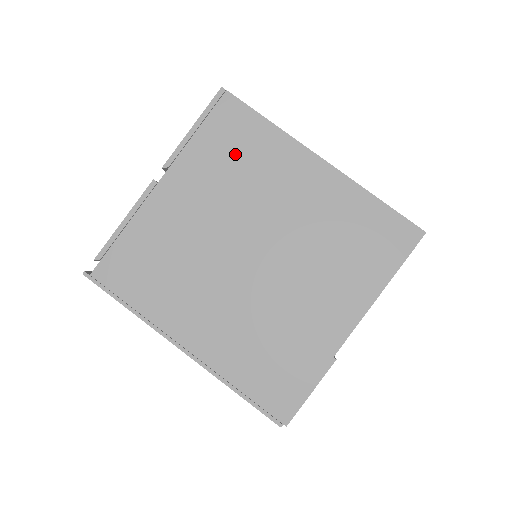
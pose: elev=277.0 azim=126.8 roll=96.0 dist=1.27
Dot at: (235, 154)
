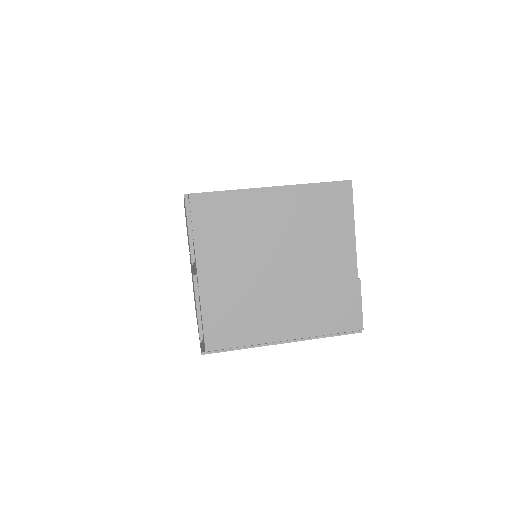
Dot at: (224, 224)
